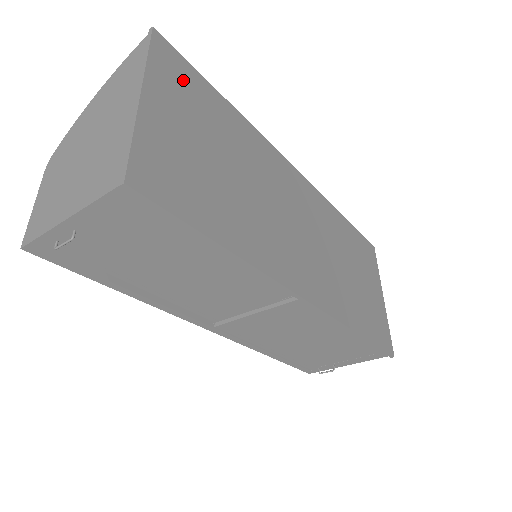
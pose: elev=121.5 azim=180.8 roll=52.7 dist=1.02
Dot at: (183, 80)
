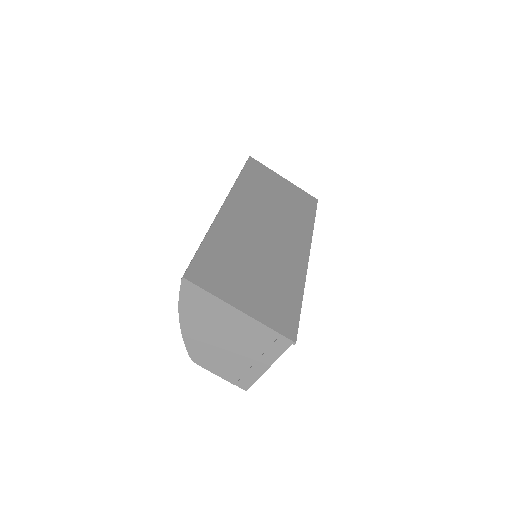
Dot at: (211, 272)
